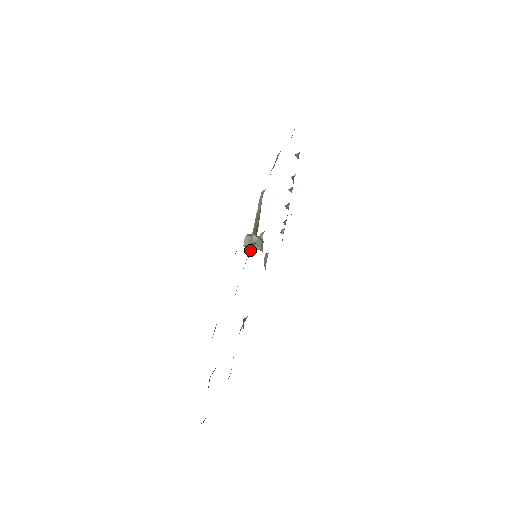
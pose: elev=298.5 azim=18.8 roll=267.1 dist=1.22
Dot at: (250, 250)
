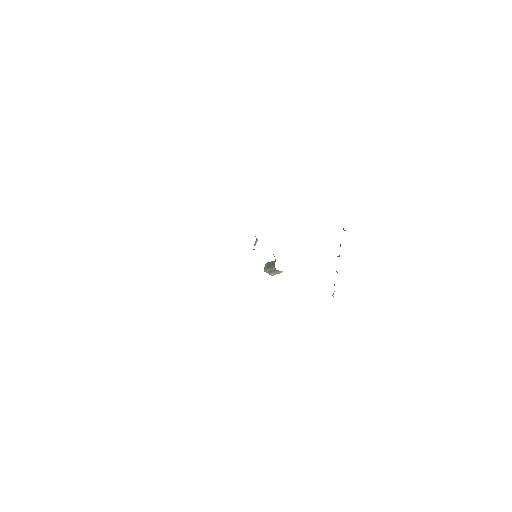
Dot at: occluded
